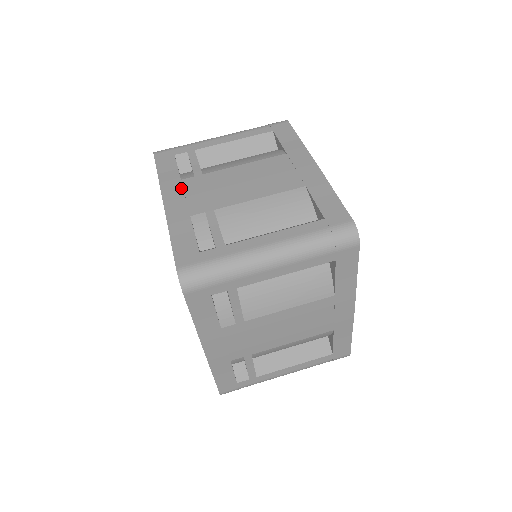
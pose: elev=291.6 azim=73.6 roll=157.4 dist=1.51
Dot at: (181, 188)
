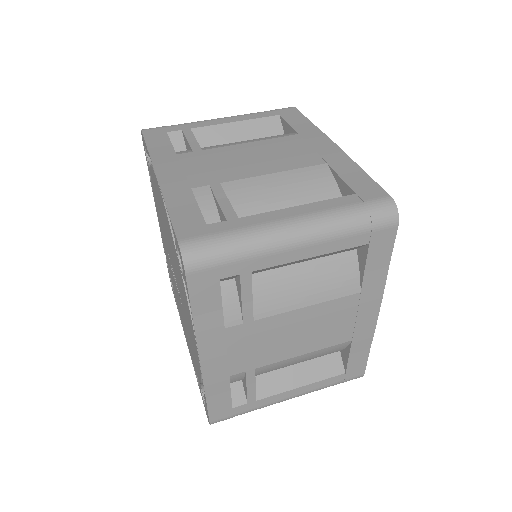
Dot at: (177, 162)
